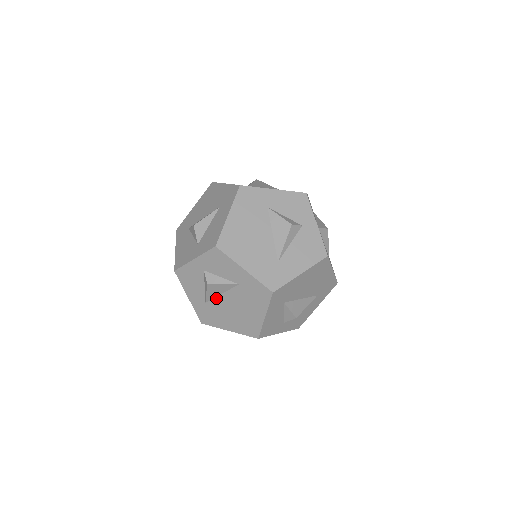
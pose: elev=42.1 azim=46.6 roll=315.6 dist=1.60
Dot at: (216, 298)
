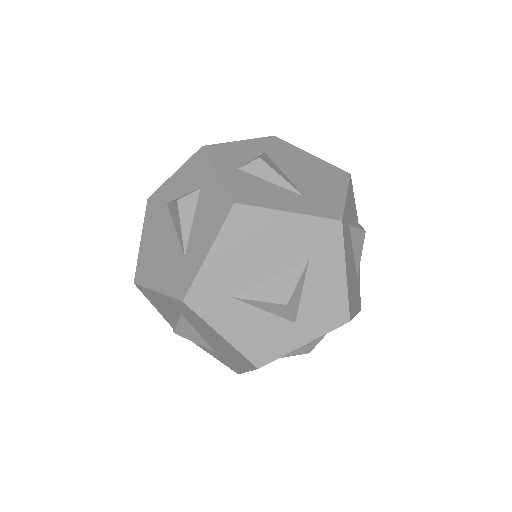
Dot at: occluded
